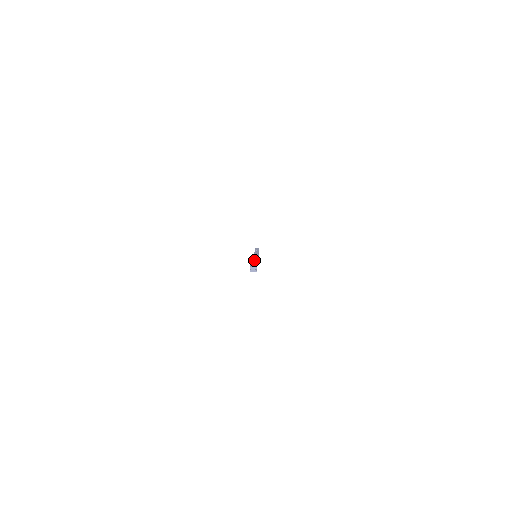
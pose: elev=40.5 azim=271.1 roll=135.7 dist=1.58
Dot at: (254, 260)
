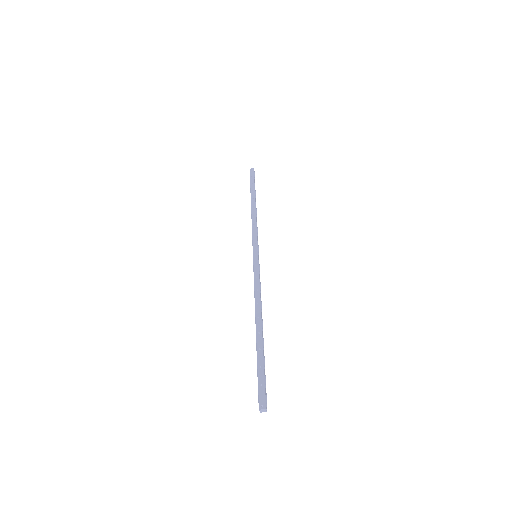
Dot at: (258, 332)
